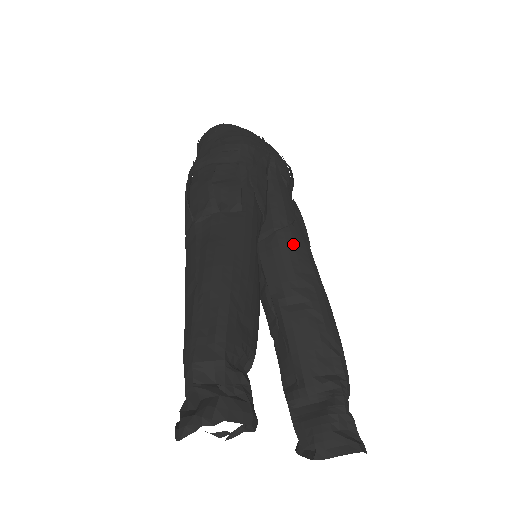
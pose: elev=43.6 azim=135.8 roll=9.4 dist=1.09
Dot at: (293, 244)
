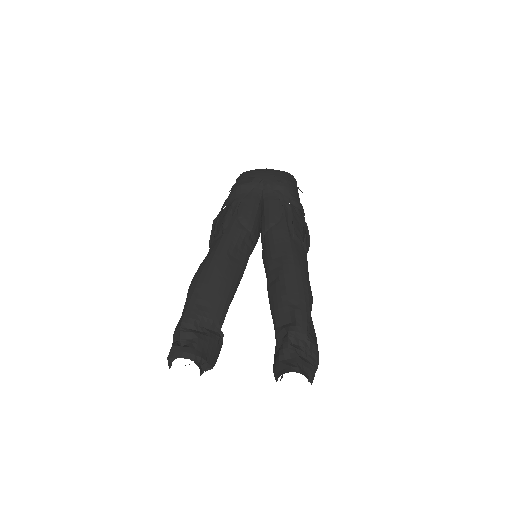
Dot at: (273, 239)
